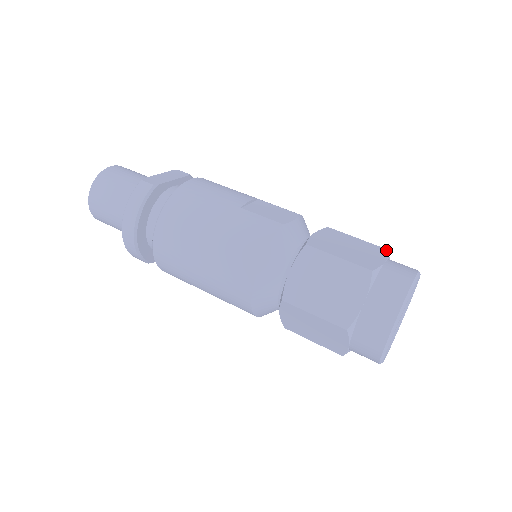
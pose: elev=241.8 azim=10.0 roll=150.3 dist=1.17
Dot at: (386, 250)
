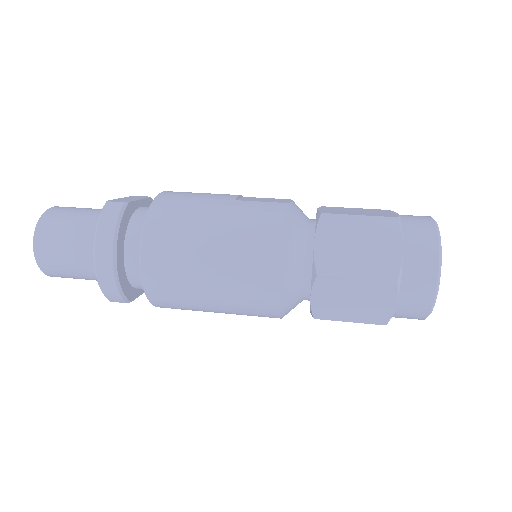
Dot at: (388, 210)
